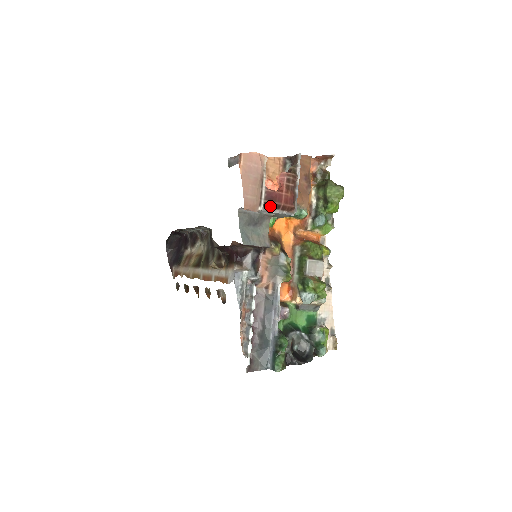
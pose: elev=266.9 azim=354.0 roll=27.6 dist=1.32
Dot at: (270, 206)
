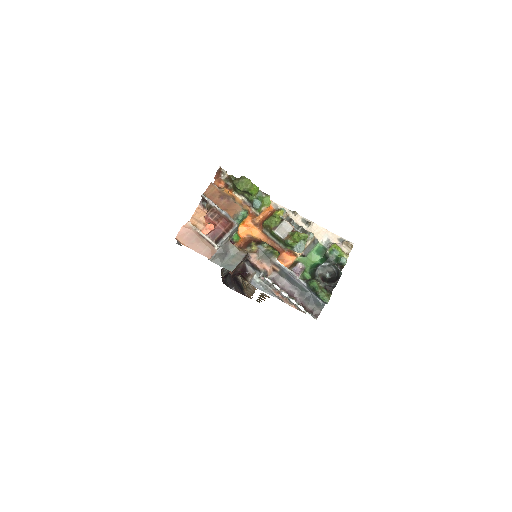
Dot at: (220, 239)
